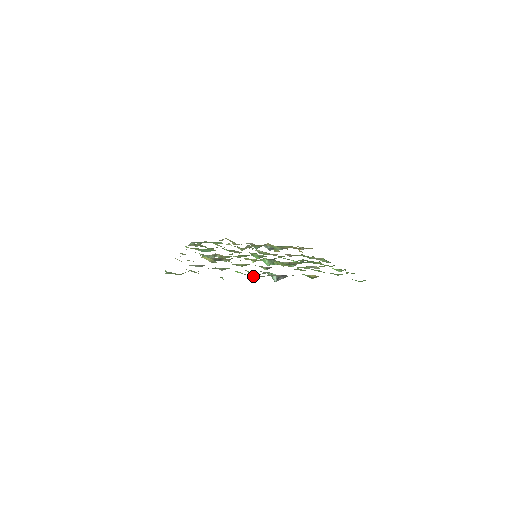
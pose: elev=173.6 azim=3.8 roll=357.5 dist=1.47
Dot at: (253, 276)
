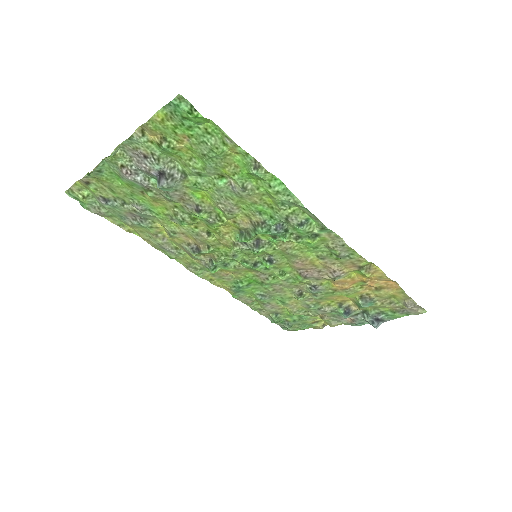
Dot at: (118, 169)
